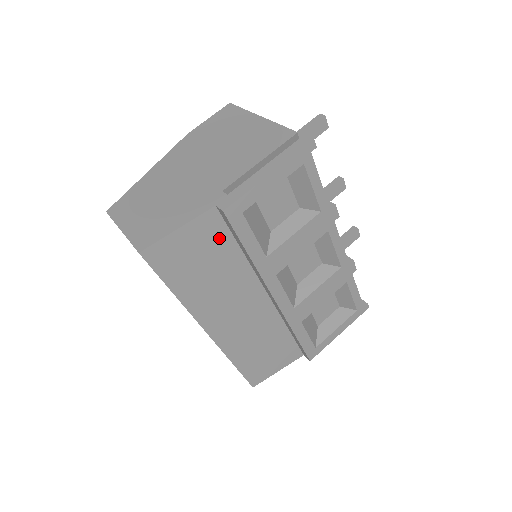
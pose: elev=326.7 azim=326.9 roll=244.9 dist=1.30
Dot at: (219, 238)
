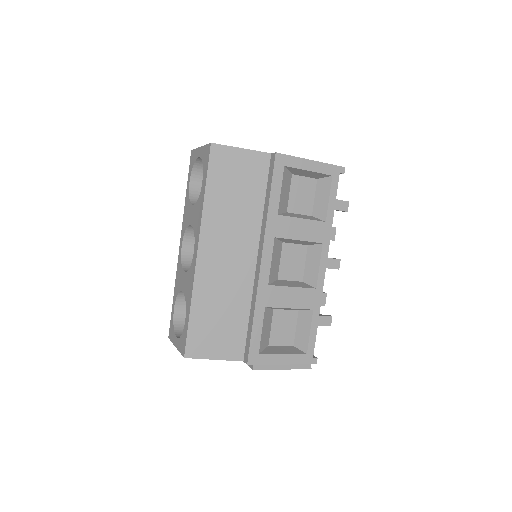
Dot at: (258, 178)
